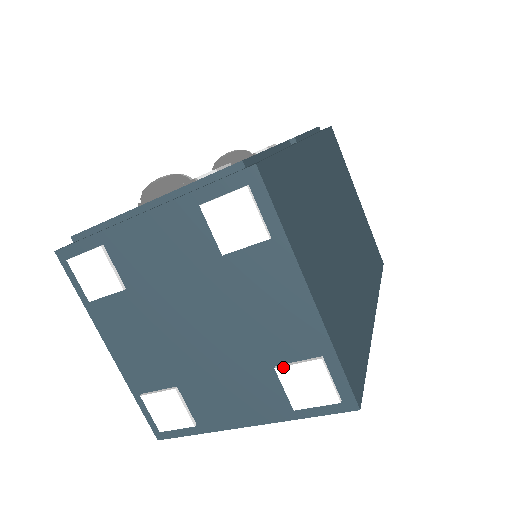
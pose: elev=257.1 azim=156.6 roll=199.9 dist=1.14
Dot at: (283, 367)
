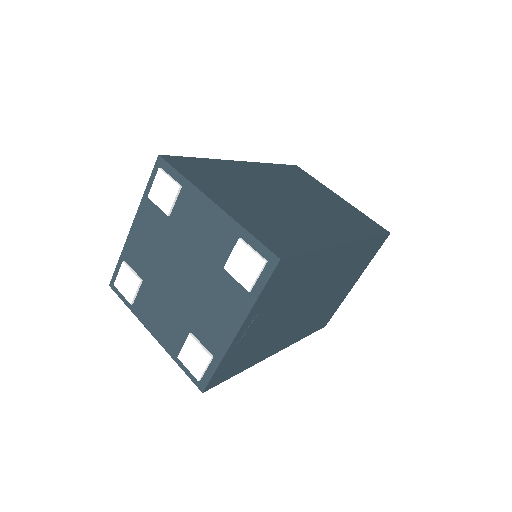
Dot at: (226, 263)
